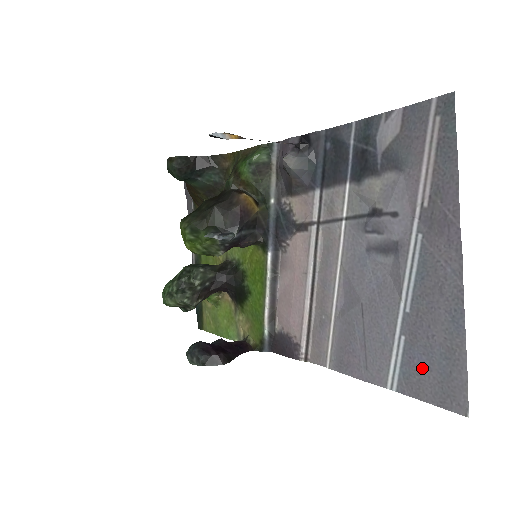
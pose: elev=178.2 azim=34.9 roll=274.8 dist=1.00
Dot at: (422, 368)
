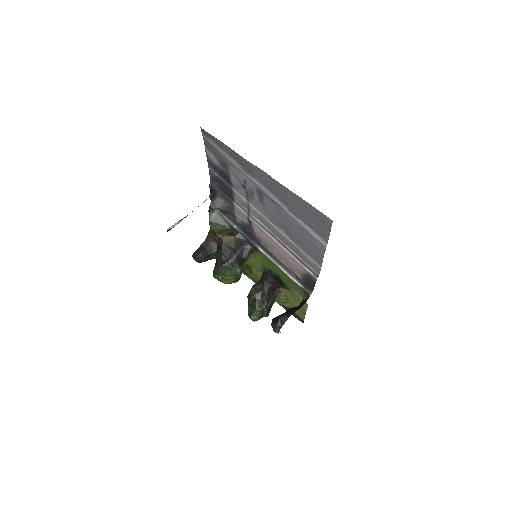
Dot at: (313, 223)
